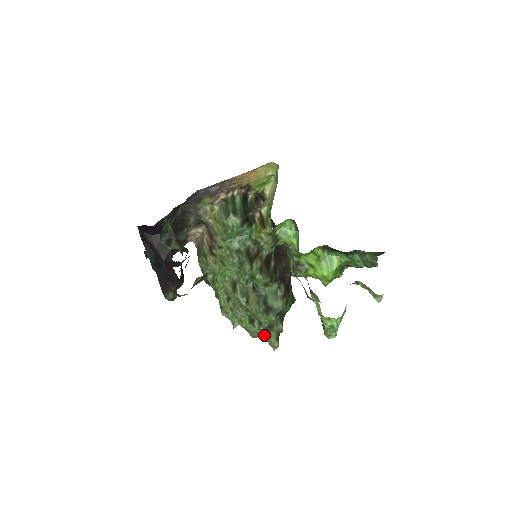
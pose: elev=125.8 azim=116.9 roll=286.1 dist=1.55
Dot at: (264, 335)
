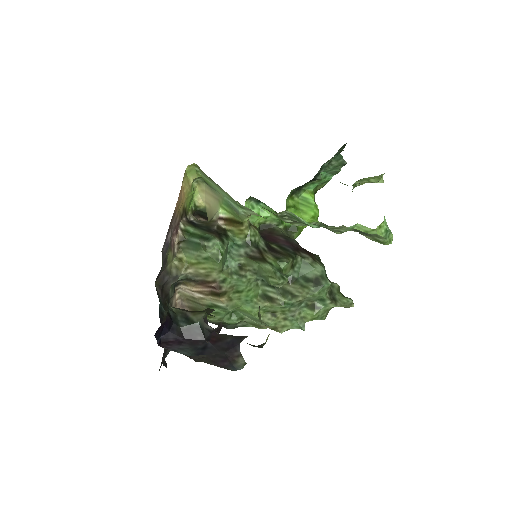
Dot at: (335, 305)
